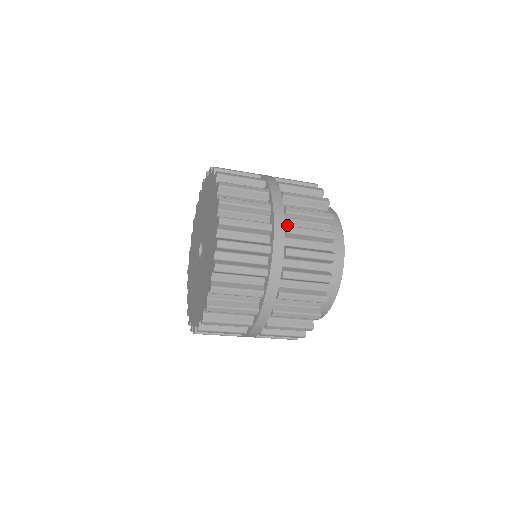
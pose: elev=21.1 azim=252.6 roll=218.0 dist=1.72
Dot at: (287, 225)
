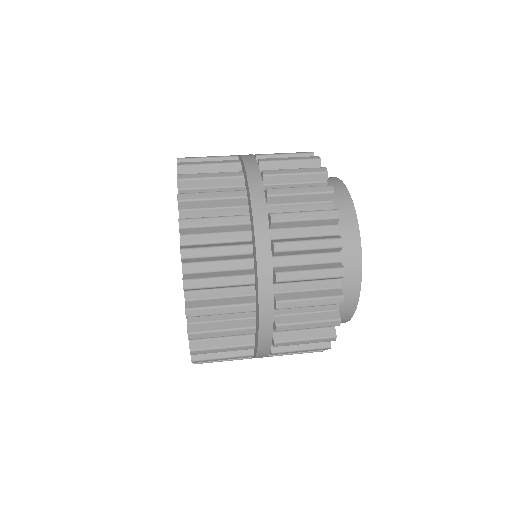
Dot at: (277, 332)
